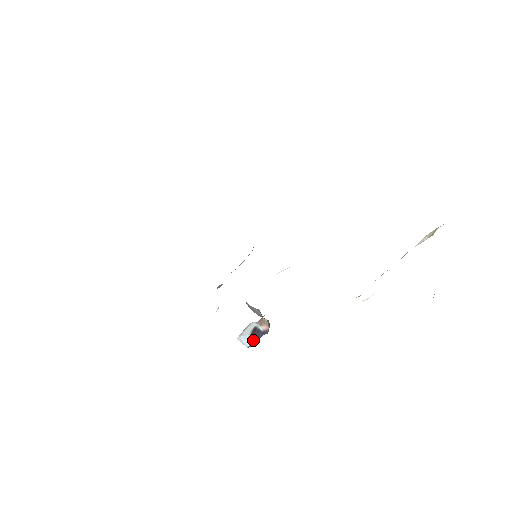
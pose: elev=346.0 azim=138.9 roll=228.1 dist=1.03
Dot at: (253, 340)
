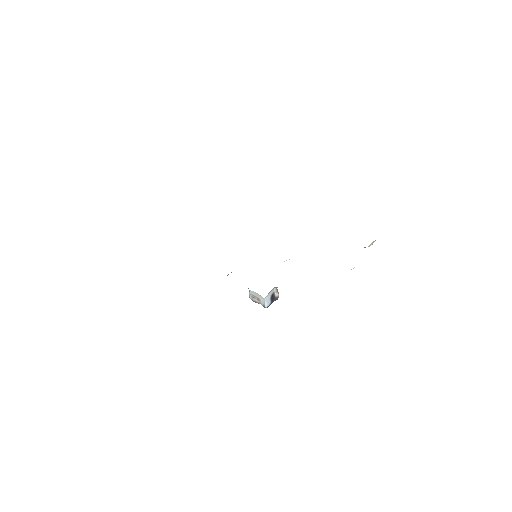
Dot at: (270, 303)
